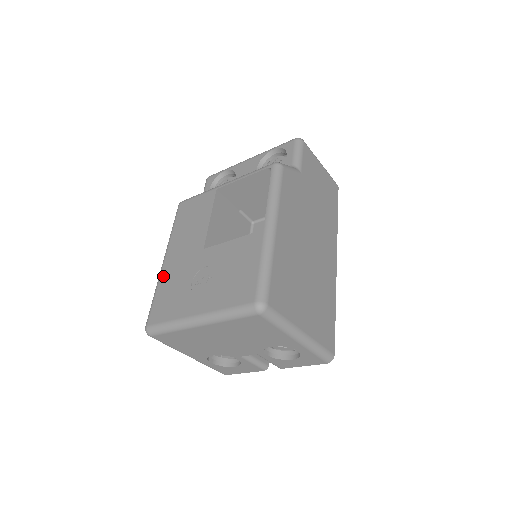
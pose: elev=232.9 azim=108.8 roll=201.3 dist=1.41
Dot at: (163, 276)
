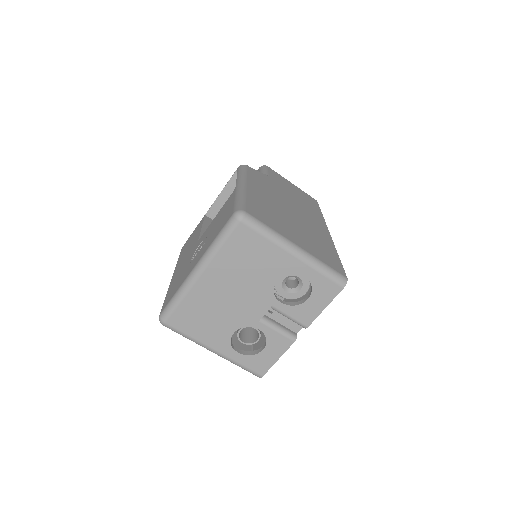
Dot at: (171, 283)
